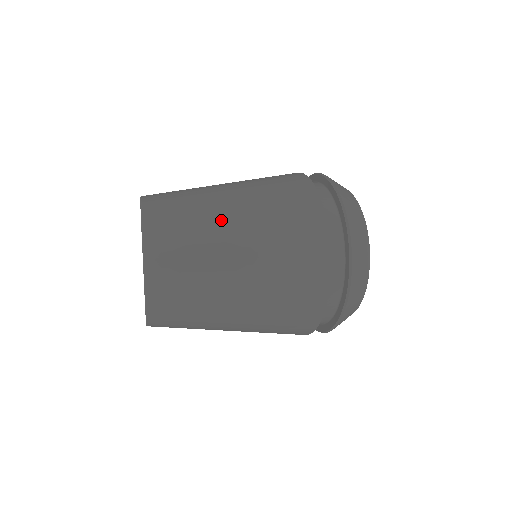
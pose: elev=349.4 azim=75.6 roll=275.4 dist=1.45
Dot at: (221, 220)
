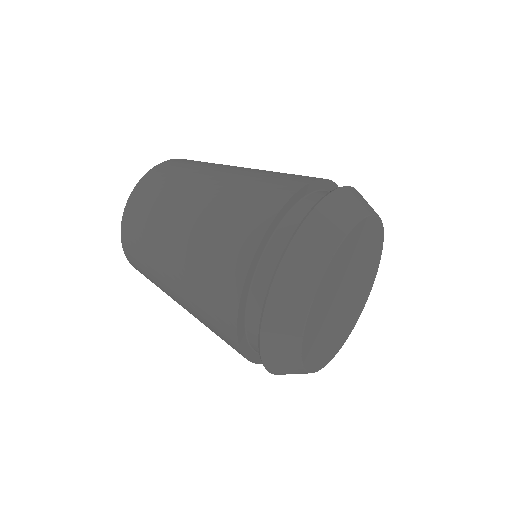
Dot at: (166, 239)
